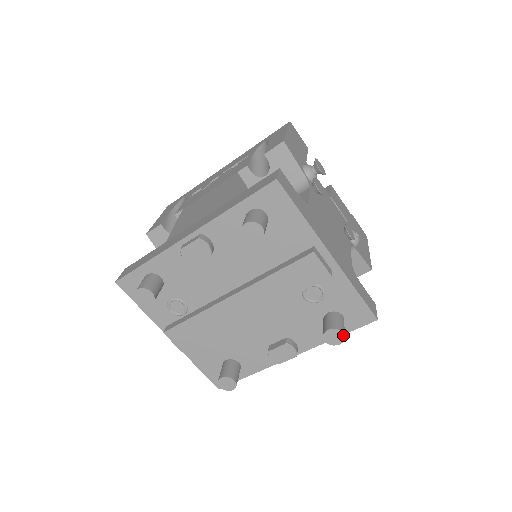
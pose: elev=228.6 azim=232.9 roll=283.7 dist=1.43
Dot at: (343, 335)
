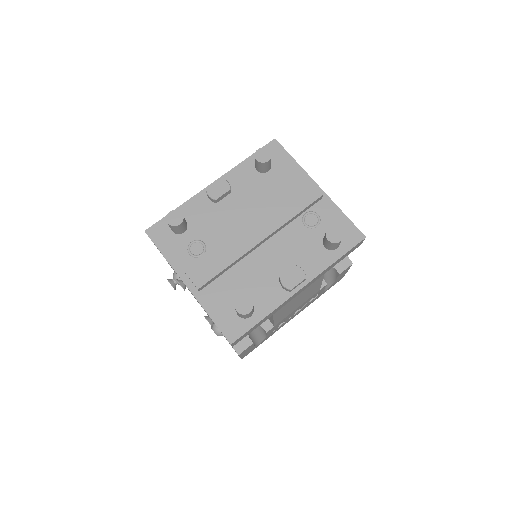
Dot at: (341, 232)
